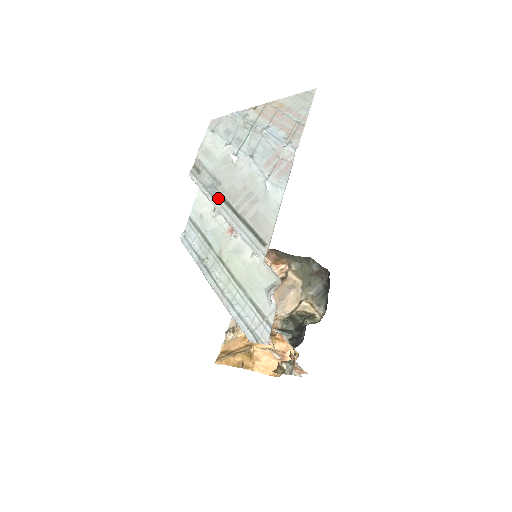
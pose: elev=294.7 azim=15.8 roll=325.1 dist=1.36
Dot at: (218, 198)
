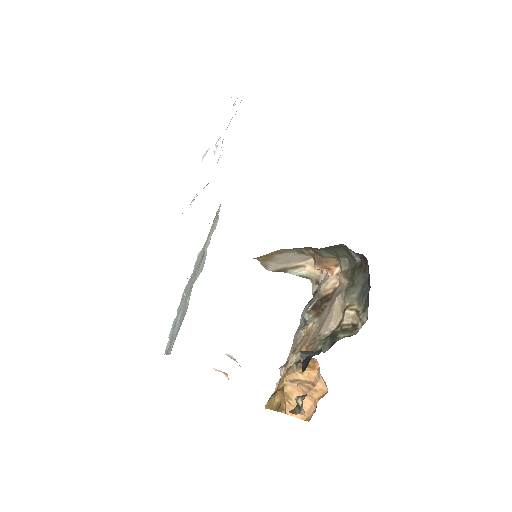
Dot at: (194, 197)
